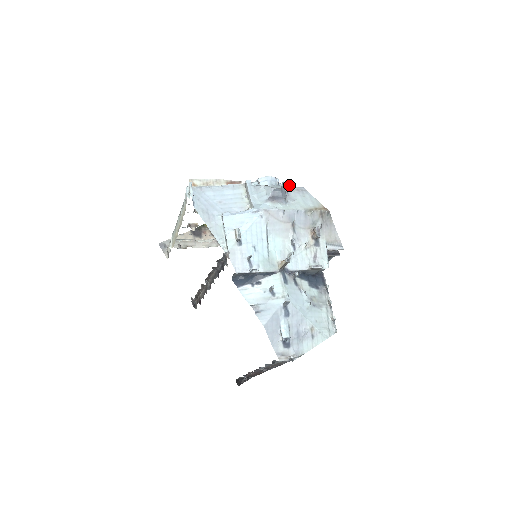
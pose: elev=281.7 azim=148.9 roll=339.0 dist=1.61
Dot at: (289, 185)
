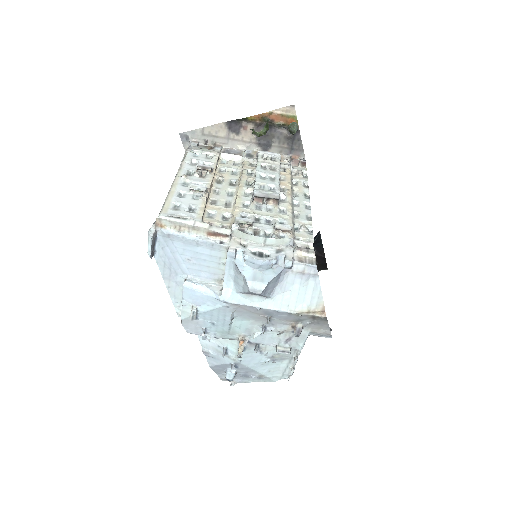
Dot at: (304, 246)
